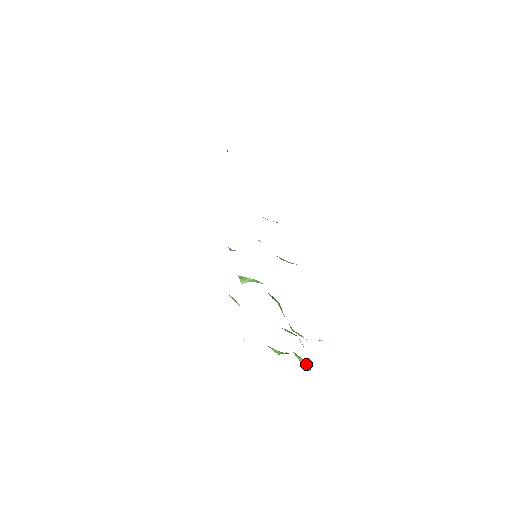
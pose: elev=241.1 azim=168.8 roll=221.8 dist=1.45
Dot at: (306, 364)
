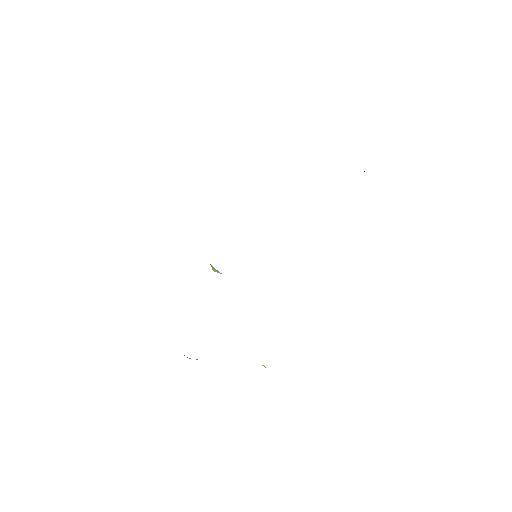
Dot at: occluded
